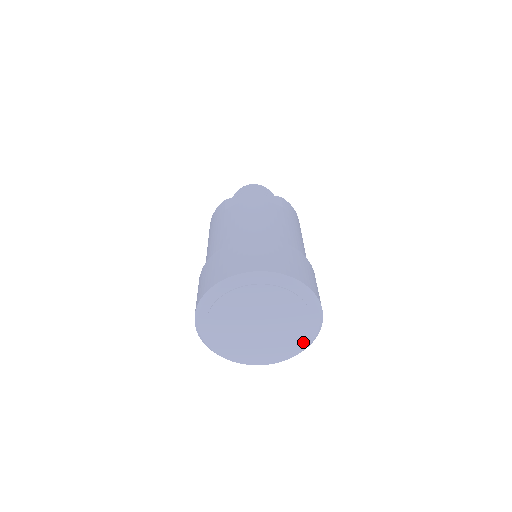
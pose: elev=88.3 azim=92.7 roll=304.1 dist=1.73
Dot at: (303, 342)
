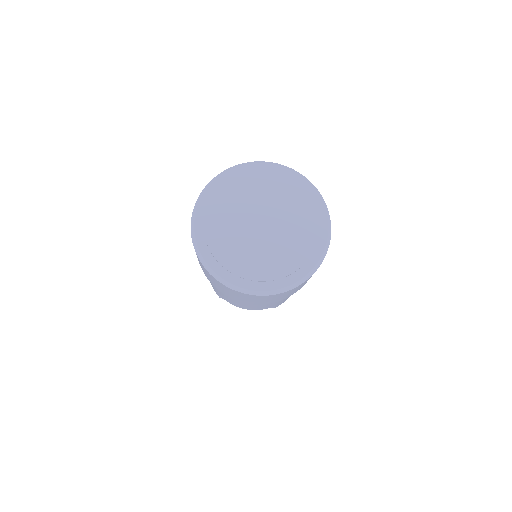
Dot at: (305, 264)
